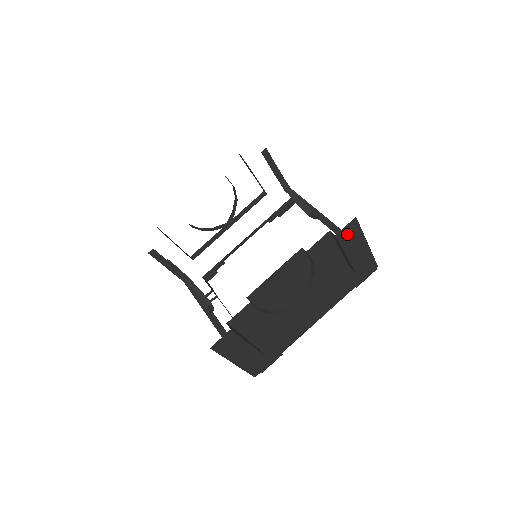
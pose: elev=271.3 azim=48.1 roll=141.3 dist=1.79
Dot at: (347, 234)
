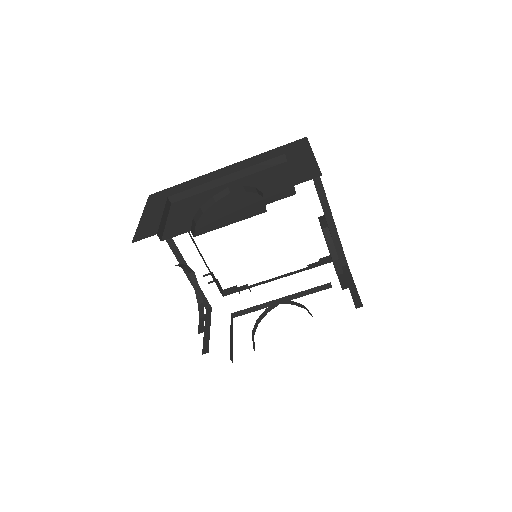
Dot at: occluded
